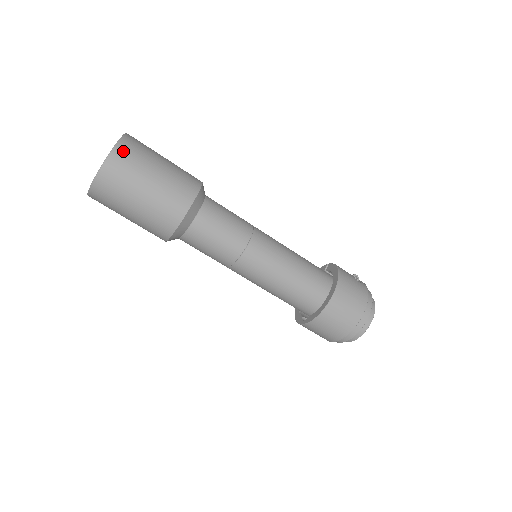
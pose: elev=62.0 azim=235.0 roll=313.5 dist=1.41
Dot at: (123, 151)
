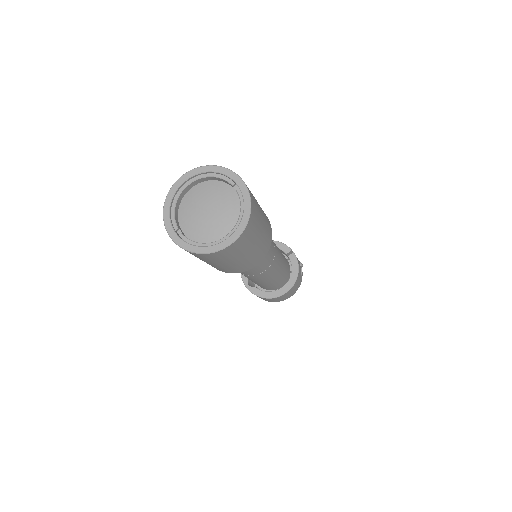
Dot at: (241, 241)
